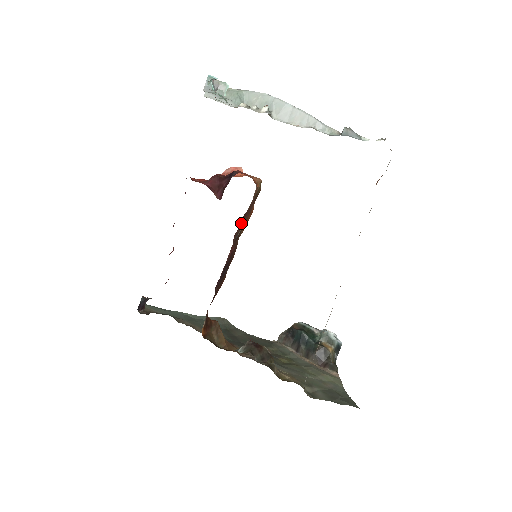
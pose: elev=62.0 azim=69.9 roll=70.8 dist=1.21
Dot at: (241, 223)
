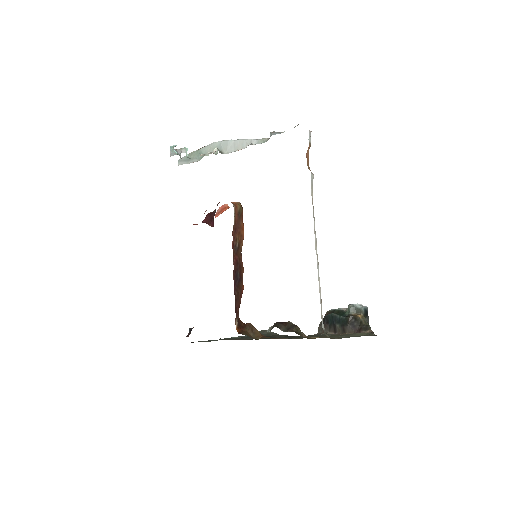
Dot at: (235, 236)
